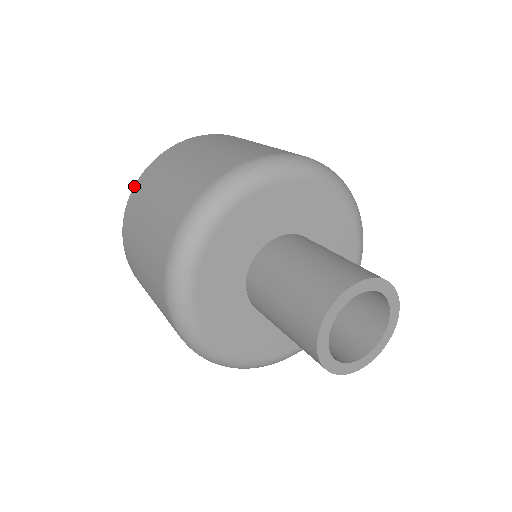
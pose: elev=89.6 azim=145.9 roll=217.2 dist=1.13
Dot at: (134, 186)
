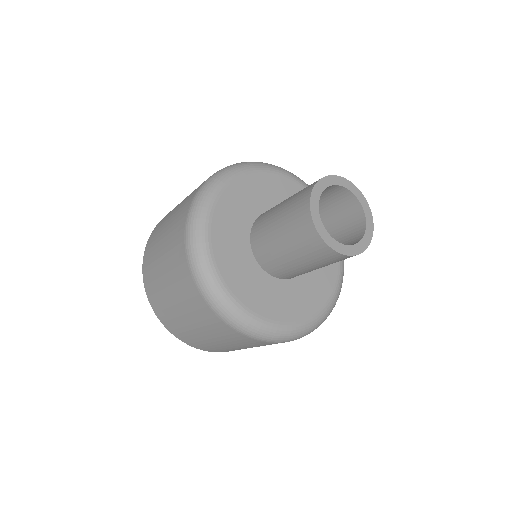
Dot at: occluded
